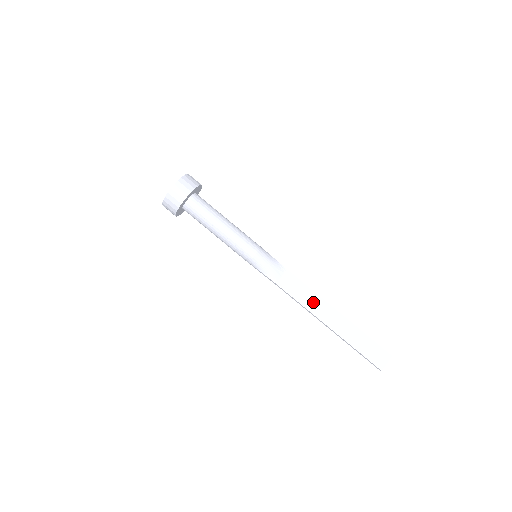
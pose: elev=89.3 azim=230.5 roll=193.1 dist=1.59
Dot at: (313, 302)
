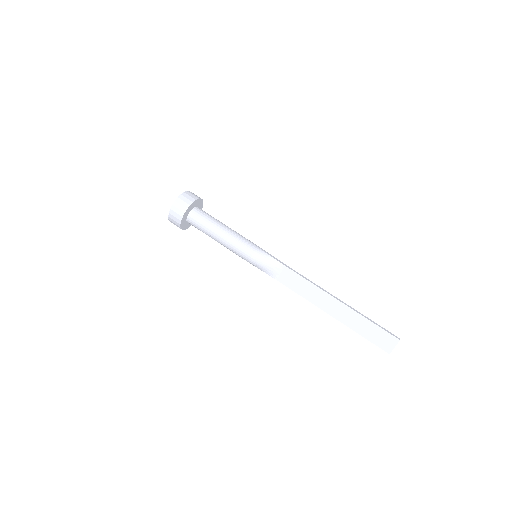
Dot at: (313, 294)
